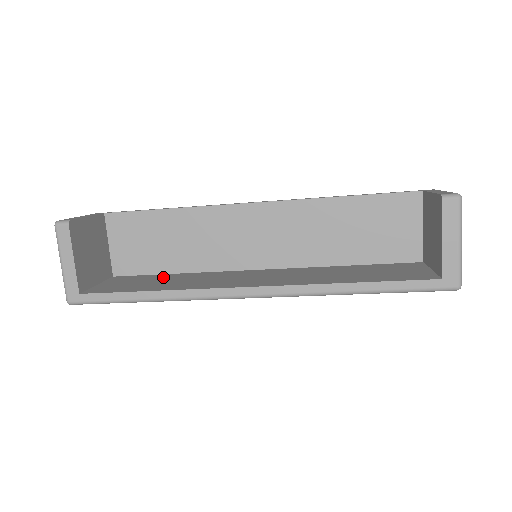
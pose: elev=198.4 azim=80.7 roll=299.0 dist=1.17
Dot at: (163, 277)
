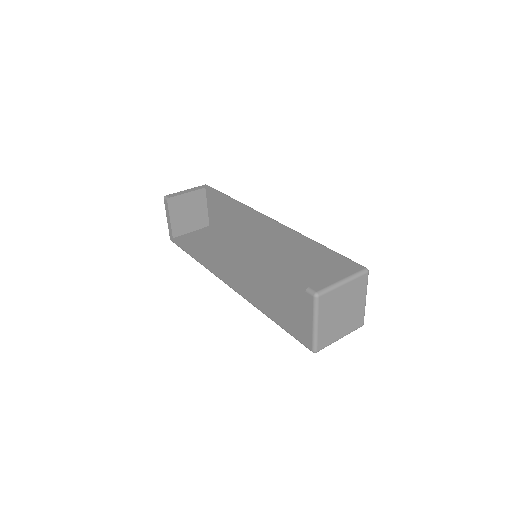
Dot at: (221, 241)
